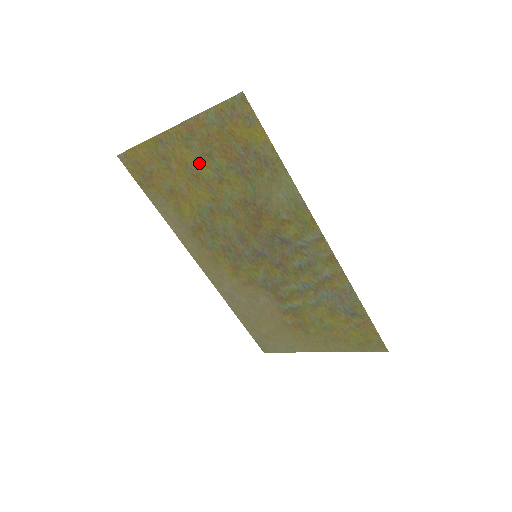
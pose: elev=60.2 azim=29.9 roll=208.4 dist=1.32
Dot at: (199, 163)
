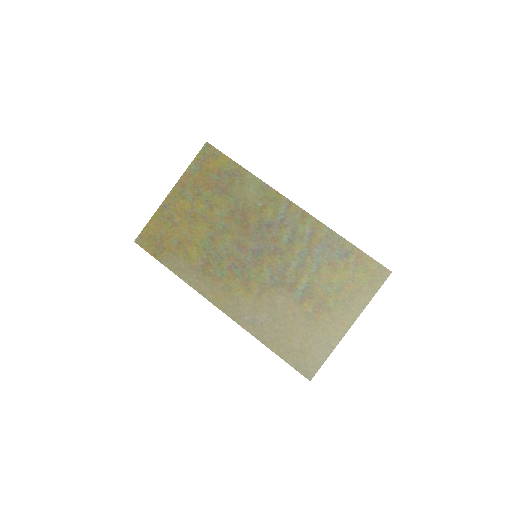
Dot at: (193, 205)
